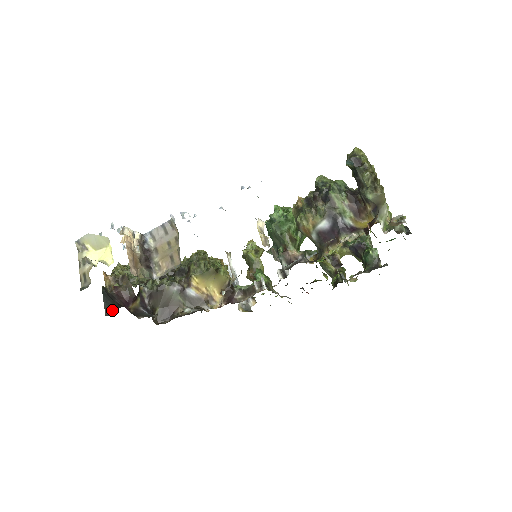
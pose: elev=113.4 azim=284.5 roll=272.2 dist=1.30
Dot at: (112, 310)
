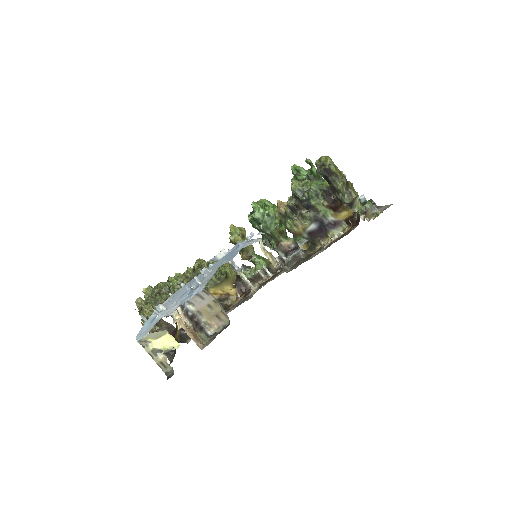
Dot at: (171, 353)
